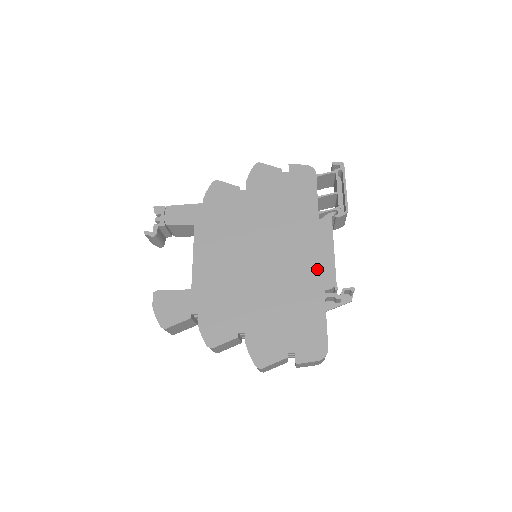
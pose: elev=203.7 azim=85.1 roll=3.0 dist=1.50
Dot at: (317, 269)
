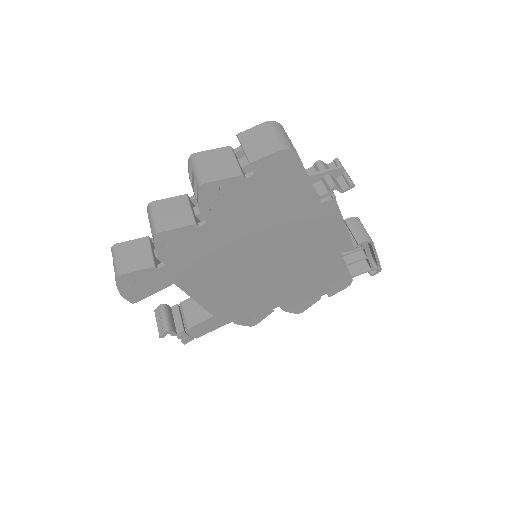
Dot at: occluded
